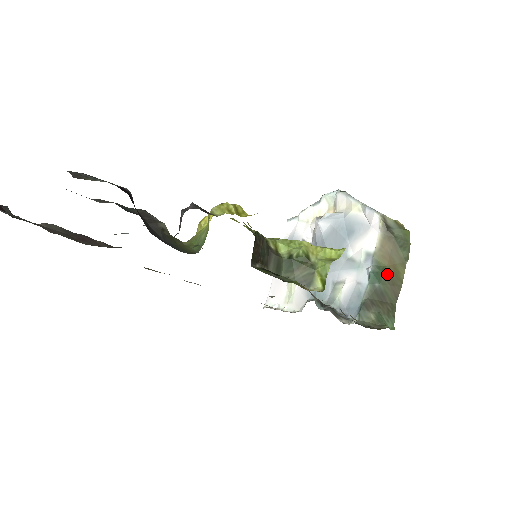
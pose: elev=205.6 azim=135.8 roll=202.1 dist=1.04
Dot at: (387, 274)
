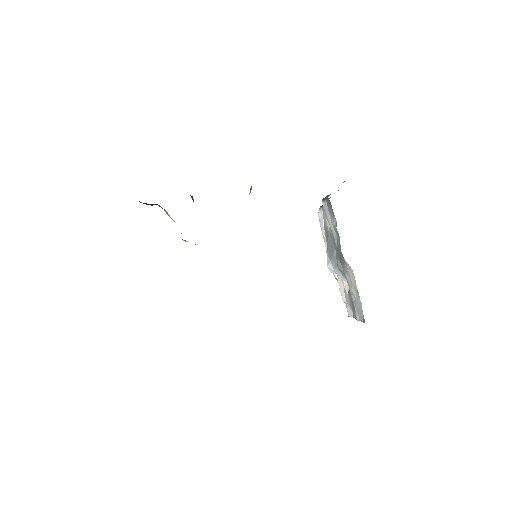
Dot at: occluded
